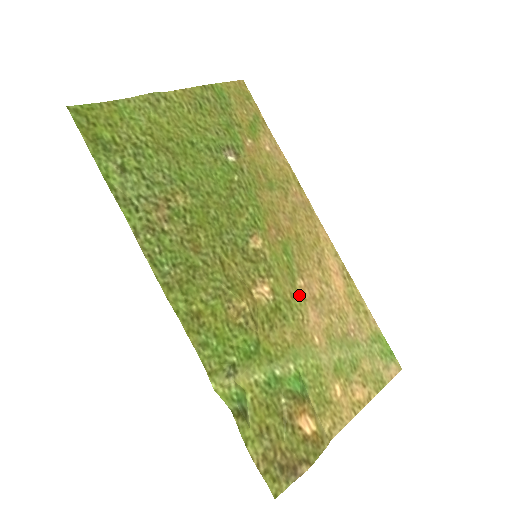
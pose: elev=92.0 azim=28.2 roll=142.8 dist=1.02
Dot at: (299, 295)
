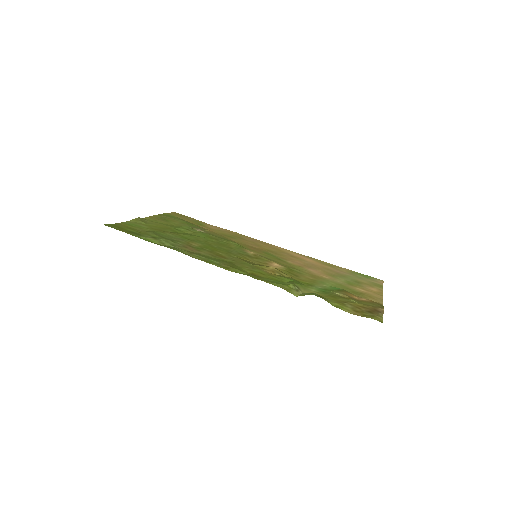
Dot at: (295, 266)
